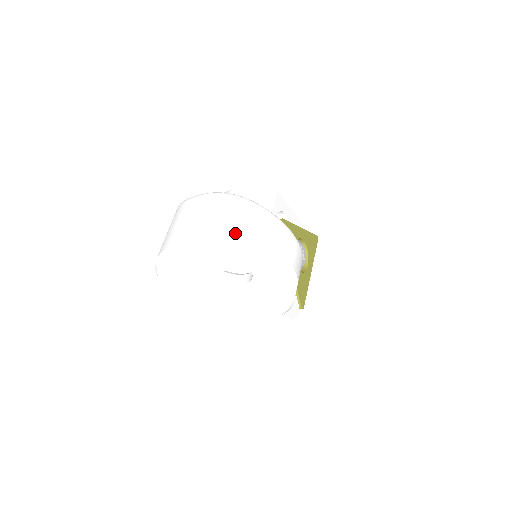
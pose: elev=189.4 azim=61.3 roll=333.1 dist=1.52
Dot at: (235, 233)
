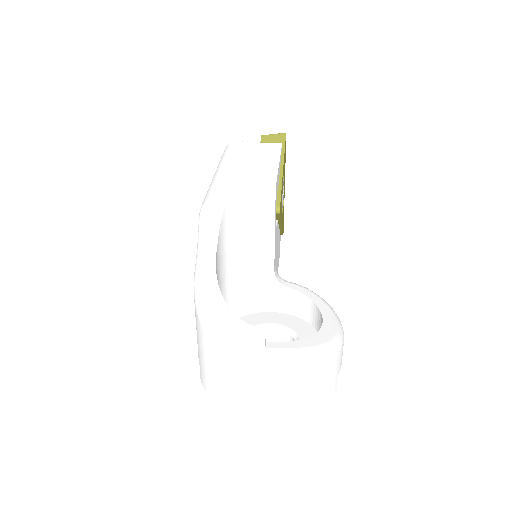
Dot at: (310, 399)
